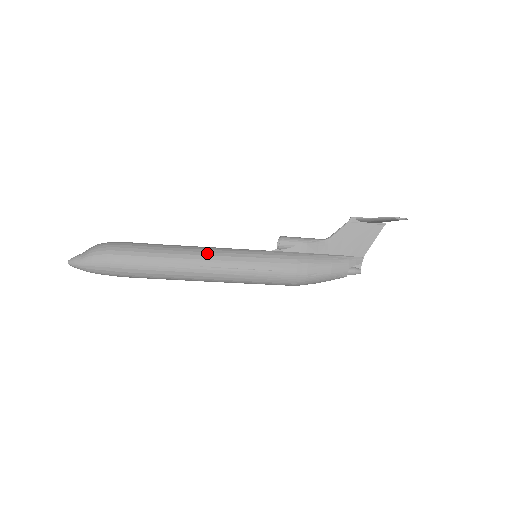
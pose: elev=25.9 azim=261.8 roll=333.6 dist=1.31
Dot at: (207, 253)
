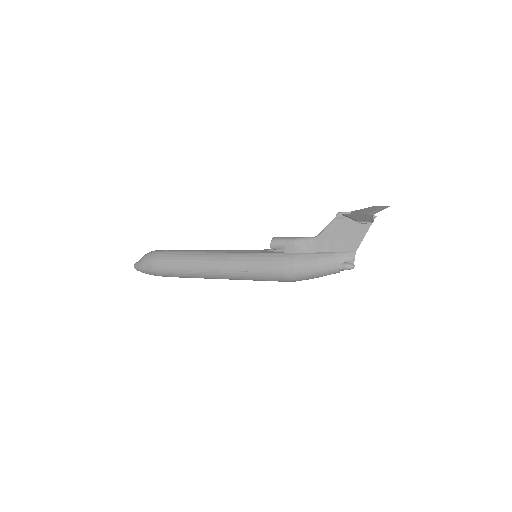
Dot at: (213, 258)
